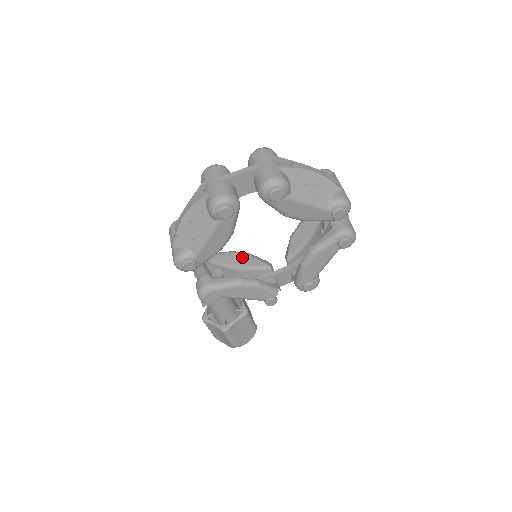
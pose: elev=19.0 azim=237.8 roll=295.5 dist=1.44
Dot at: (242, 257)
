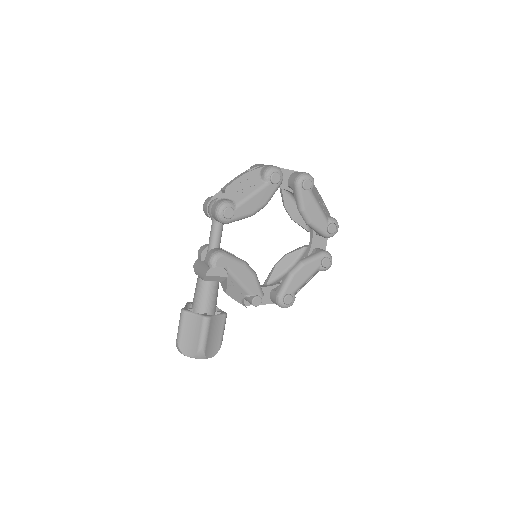
Dot at: occluded
